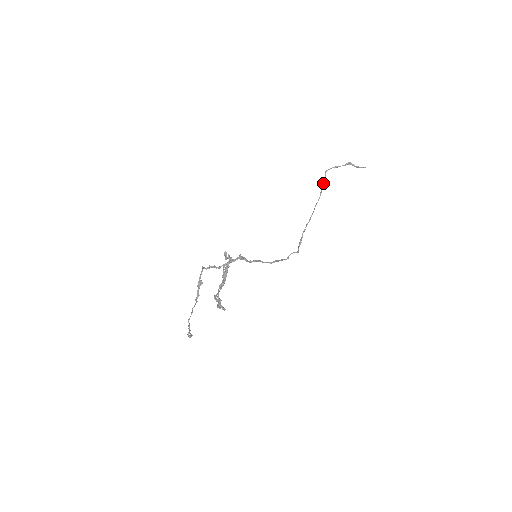
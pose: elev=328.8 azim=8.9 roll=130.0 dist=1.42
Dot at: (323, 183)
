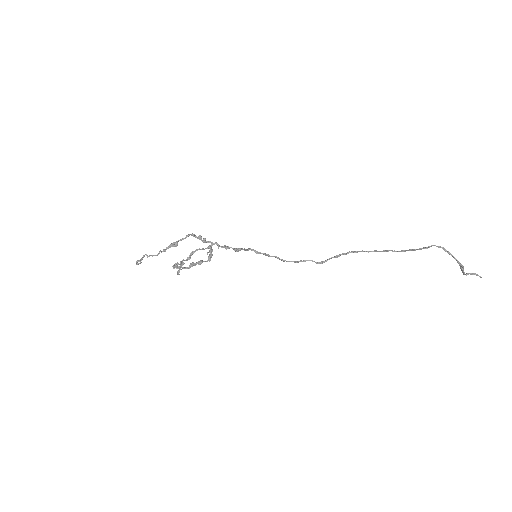
Dot at: (416, 249)
